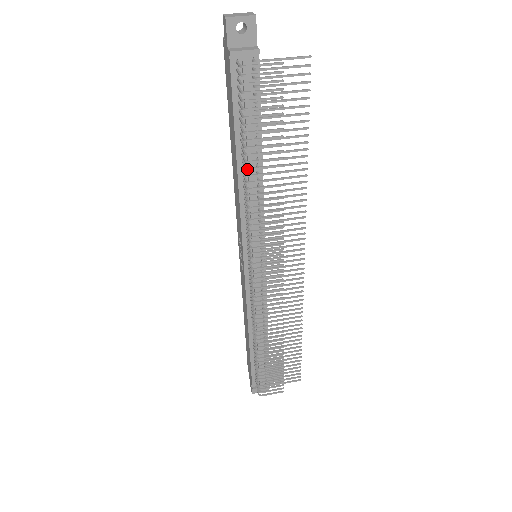
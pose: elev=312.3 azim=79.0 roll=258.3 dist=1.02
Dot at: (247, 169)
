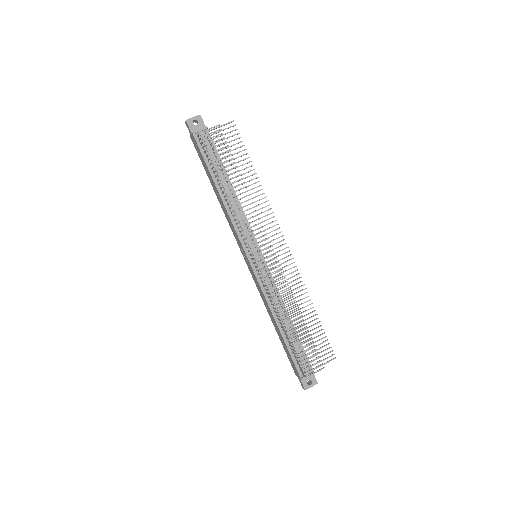
Dot at: occluded
